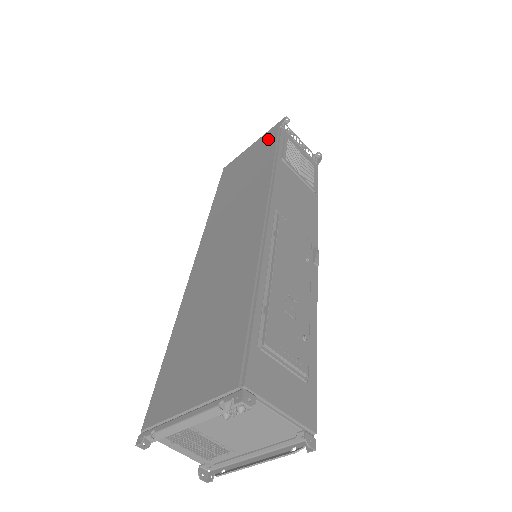
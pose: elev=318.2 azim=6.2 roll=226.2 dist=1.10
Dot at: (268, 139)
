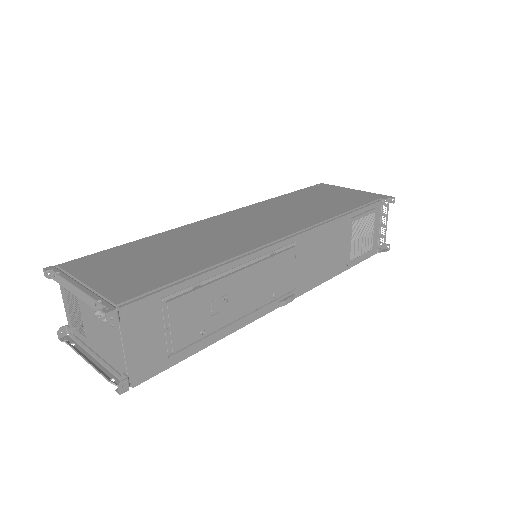
Dot at: (364, 197)
